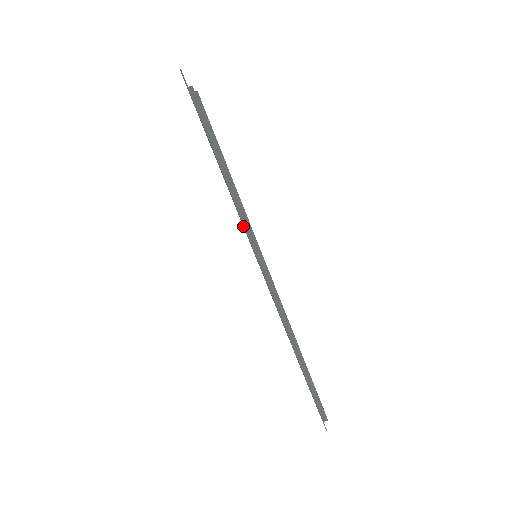
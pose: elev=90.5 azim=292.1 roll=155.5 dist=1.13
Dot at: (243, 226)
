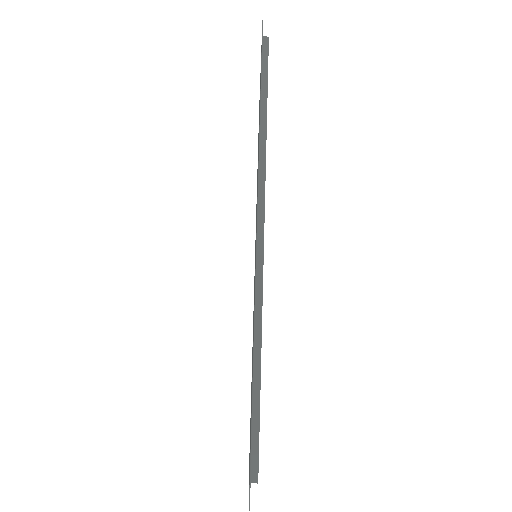
Dot at: occluded
